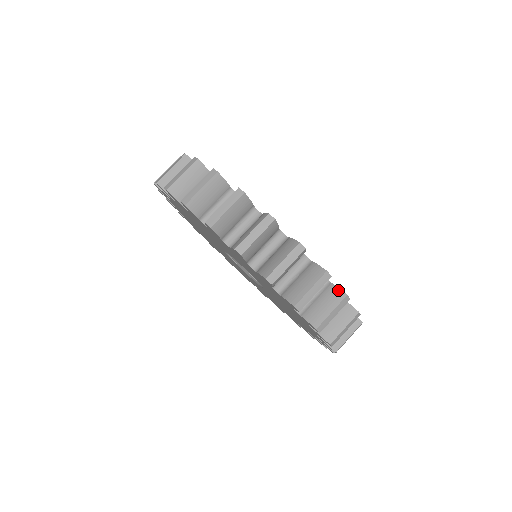
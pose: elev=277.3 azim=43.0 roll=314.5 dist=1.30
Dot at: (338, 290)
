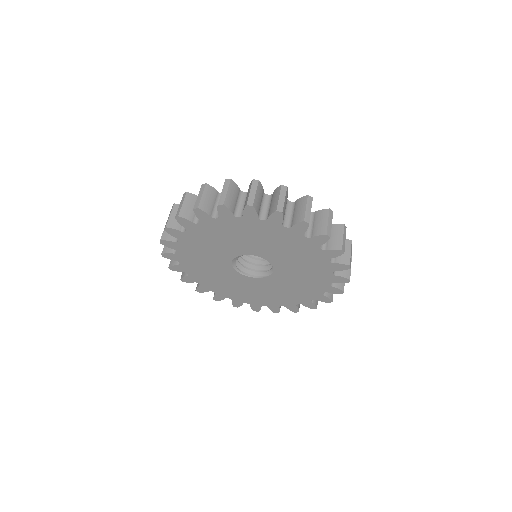
Dot at: (250, 185)
